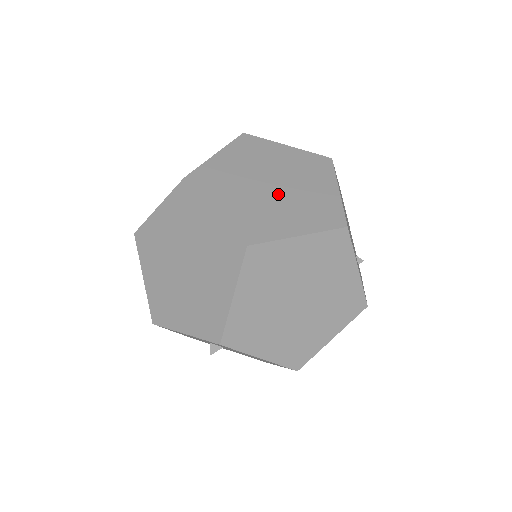
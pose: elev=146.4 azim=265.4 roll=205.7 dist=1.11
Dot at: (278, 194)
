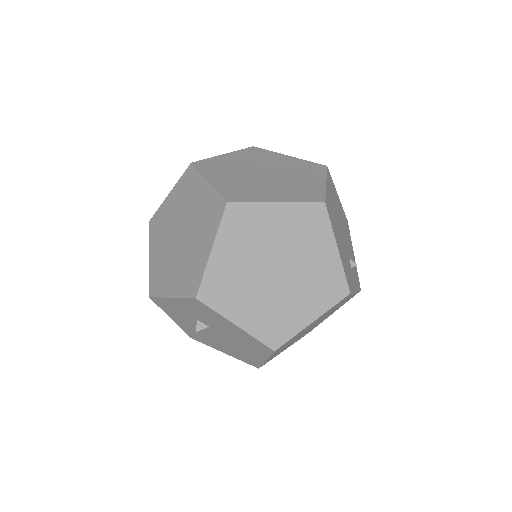
Dot at: (268, 179)
